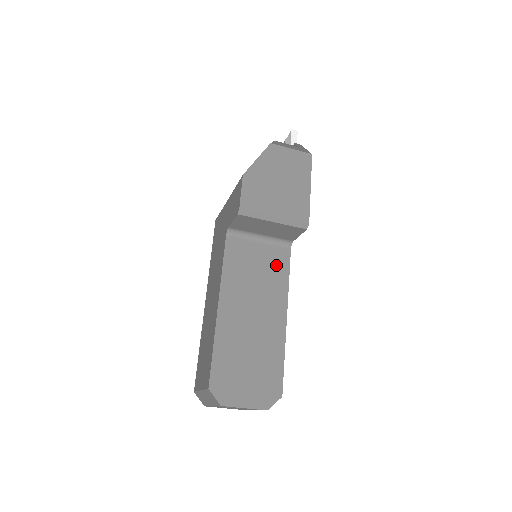
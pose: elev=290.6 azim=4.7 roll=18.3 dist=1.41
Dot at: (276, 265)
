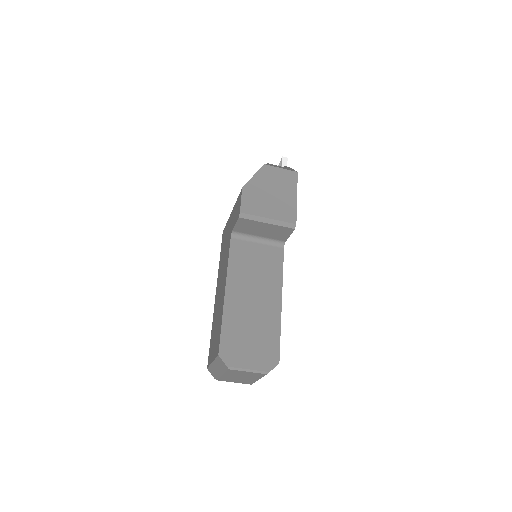
Dot at: (272, 261)
